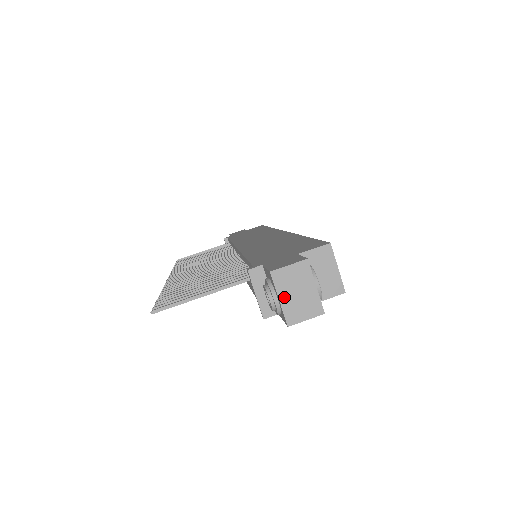
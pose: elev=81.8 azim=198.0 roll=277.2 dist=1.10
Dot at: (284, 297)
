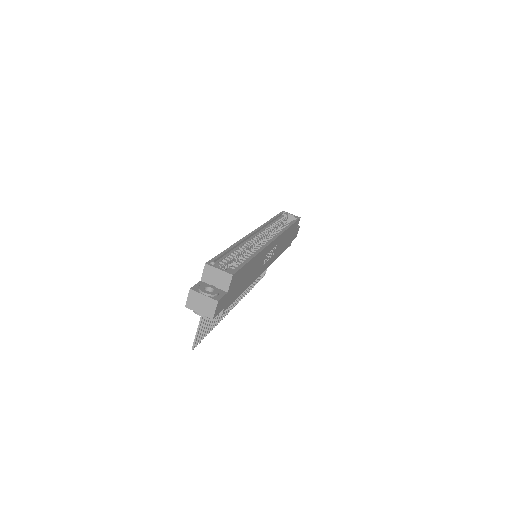
Dot at: (199, 310)
